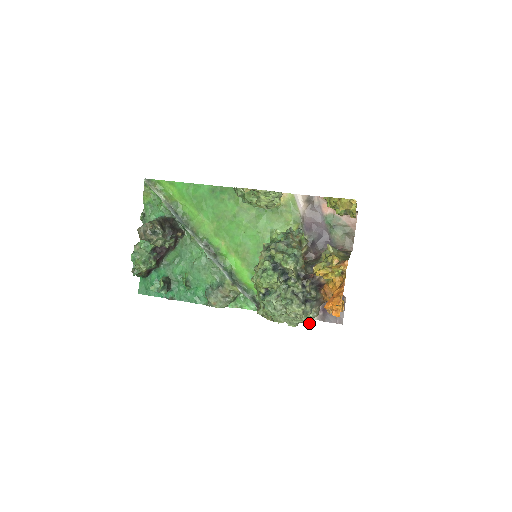
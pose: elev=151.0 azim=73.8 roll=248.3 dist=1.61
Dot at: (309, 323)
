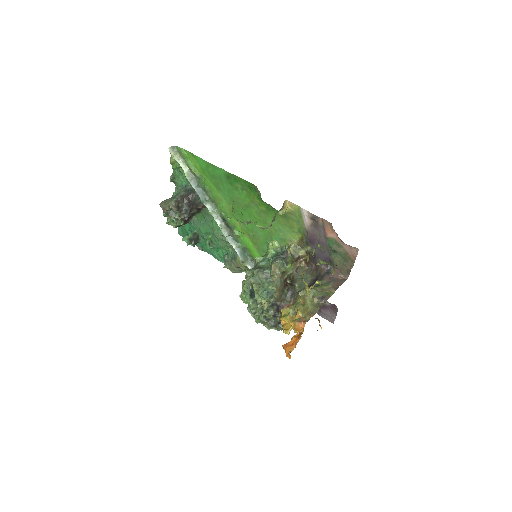
Dot at: occluded
